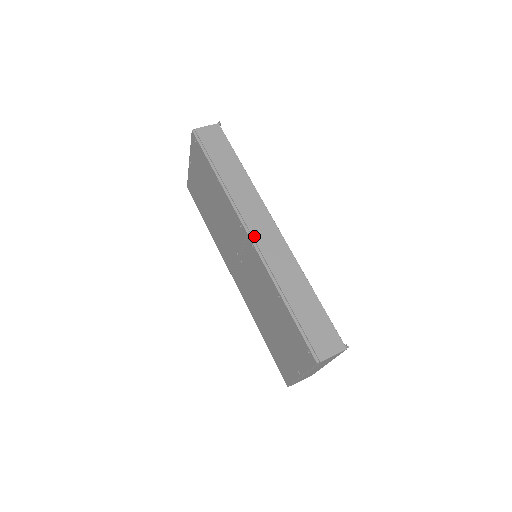
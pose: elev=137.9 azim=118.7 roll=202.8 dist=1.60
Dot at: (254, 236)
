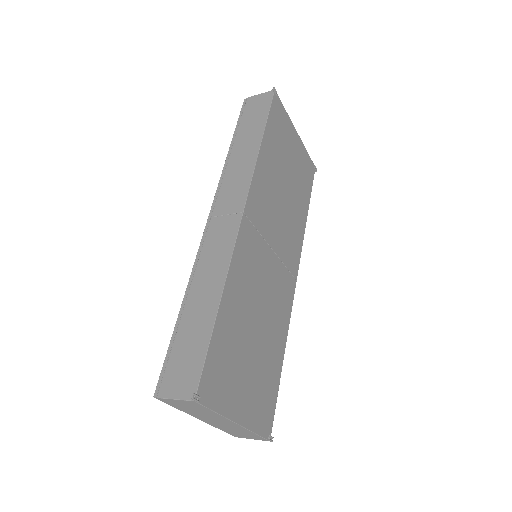
Dot at: (211, 222)
